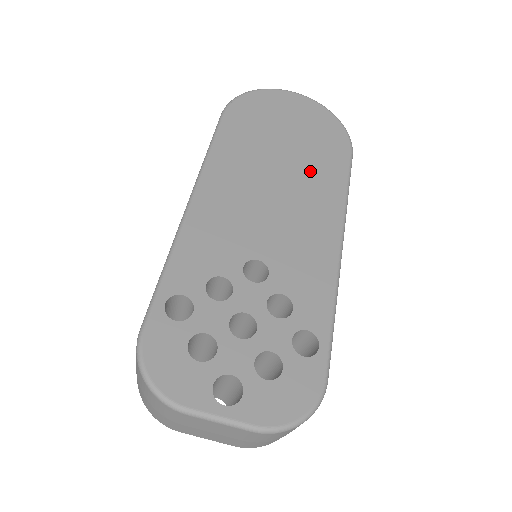
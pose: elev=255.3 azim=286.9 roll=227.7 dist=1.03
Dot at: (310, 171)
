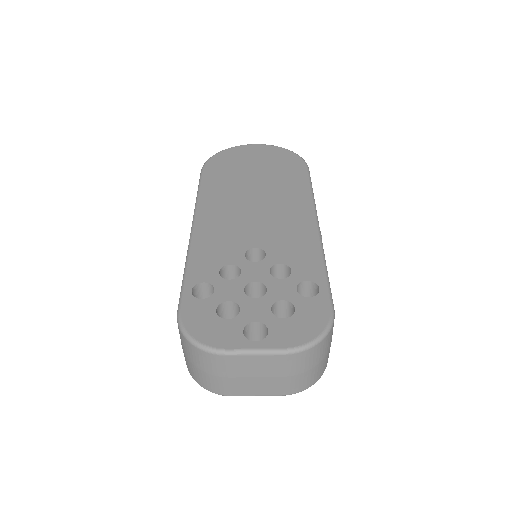
Dot at: (278, 186)
